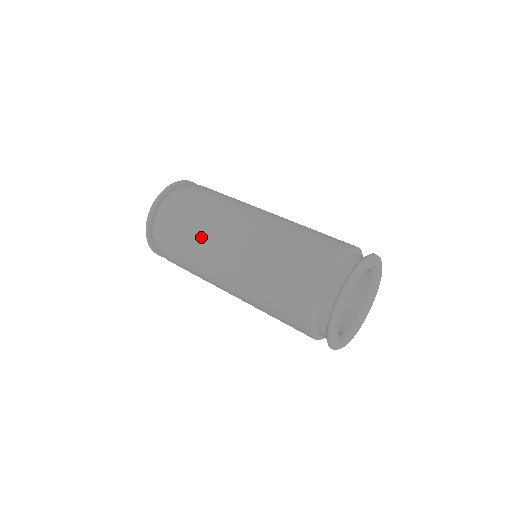
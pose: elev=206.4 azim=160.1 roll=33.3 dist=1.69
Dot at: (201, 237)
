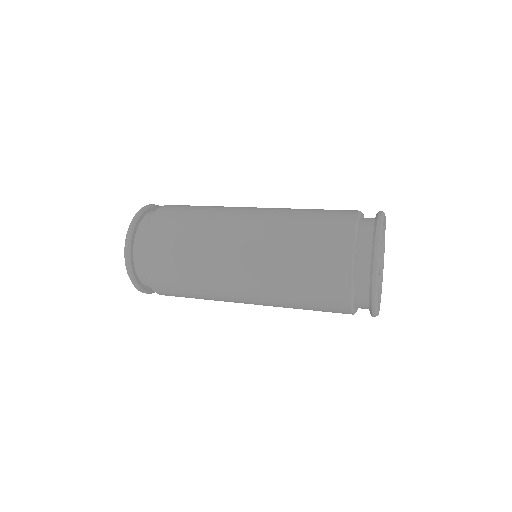
Dot at: (204, 292)
